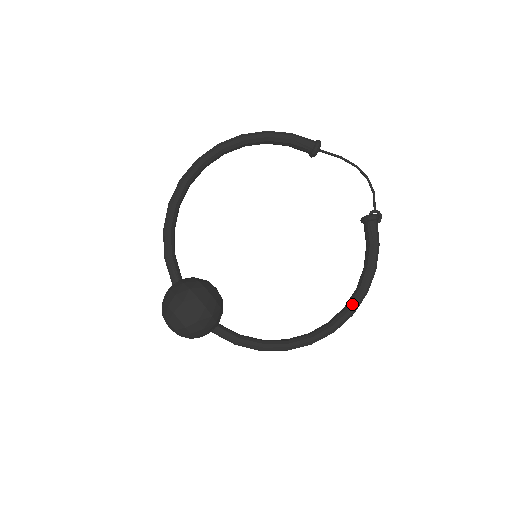
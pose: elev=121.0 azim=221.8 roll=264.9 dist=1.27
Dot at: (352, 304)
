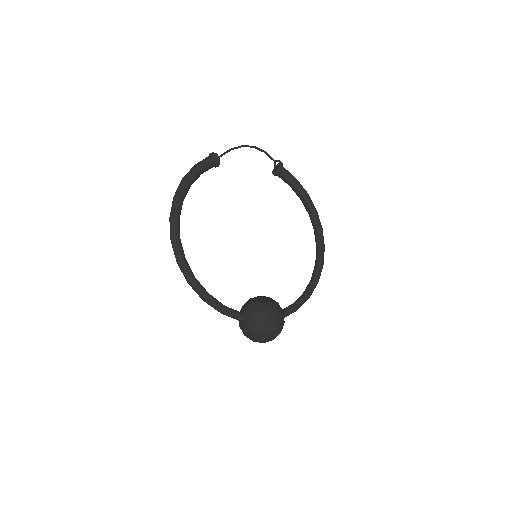
Dot at: (318, 225)
